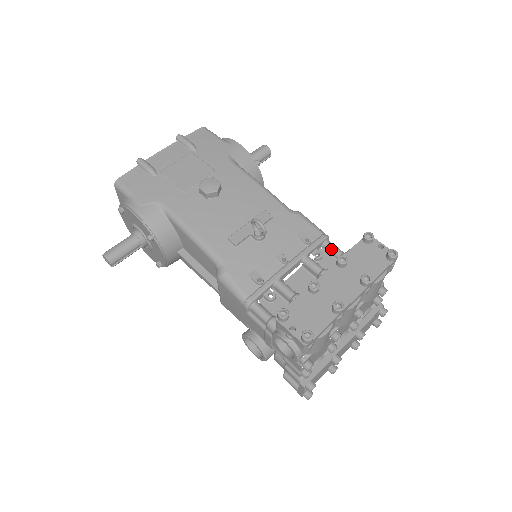
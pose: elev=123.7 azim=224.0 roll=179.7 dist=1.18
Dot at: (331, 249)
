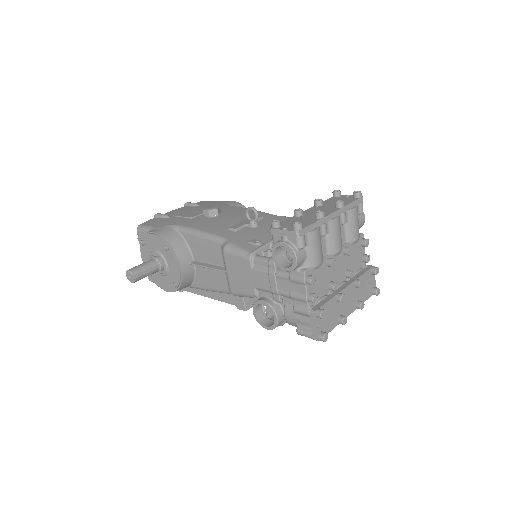
Dot at: occluded
